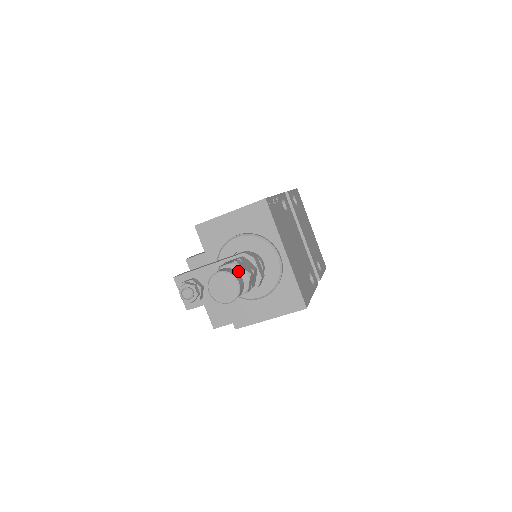
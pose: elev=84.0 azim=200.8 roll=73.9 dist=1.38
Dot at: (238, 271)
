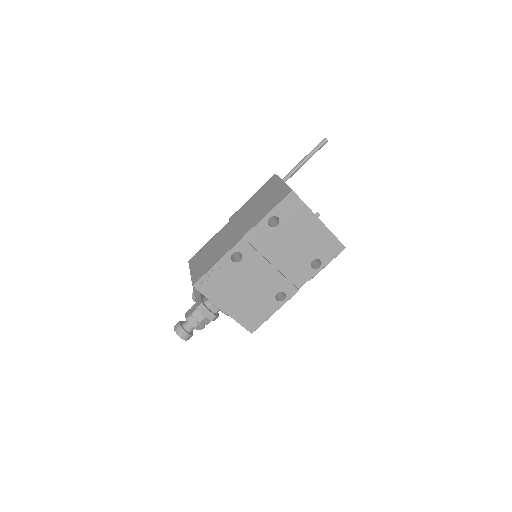
Dot at: (190, 323)
